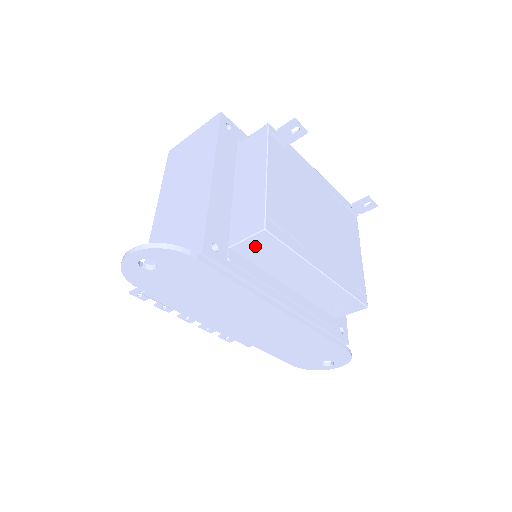
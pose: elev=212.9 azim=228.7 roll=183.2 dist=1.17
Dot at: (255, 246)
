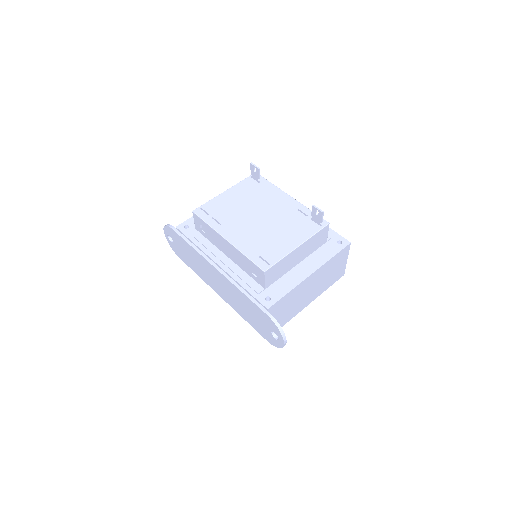
Dot at: (199, 225)
